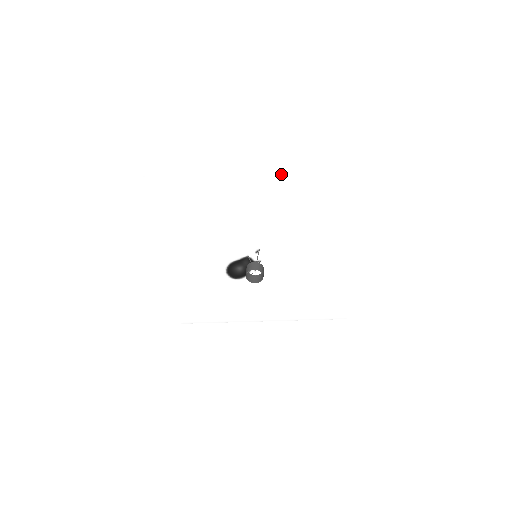
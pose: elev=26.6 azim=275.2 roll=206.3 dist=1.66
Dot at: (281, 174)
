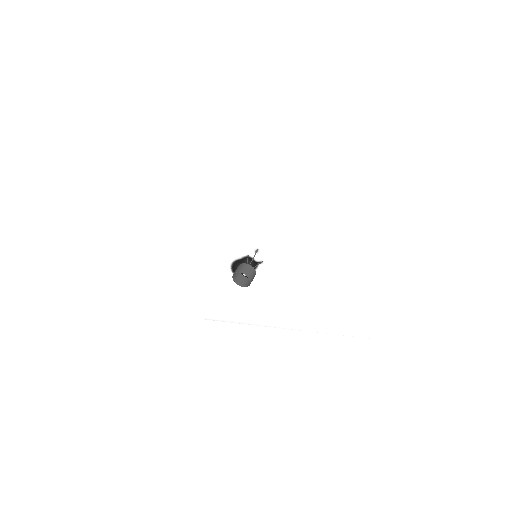
Dot at: (260, 164)
